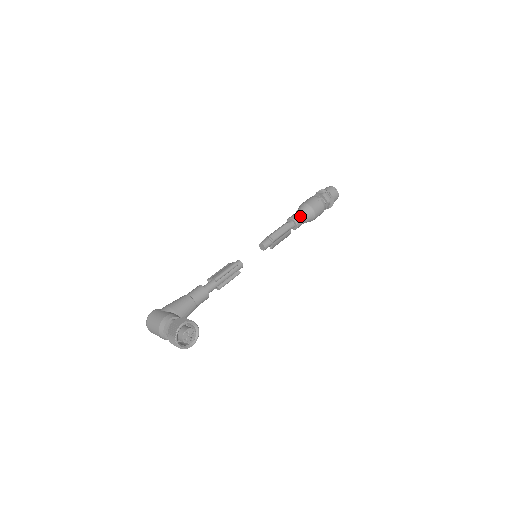
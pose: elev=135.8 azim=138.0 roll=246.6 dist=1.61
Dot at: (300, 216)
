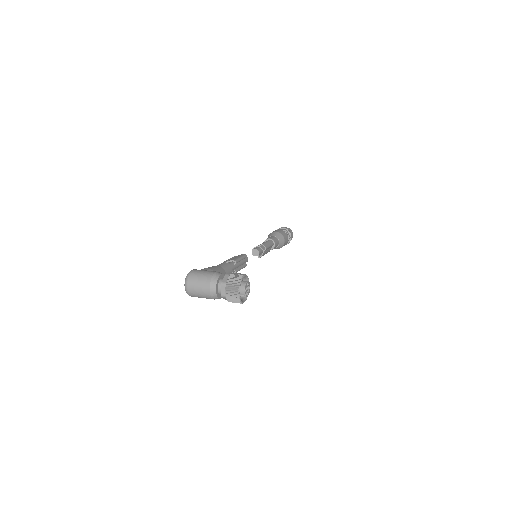
Dot at: (276, 239)
